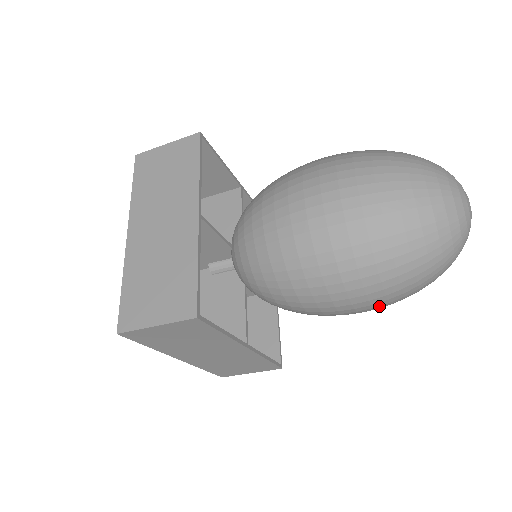
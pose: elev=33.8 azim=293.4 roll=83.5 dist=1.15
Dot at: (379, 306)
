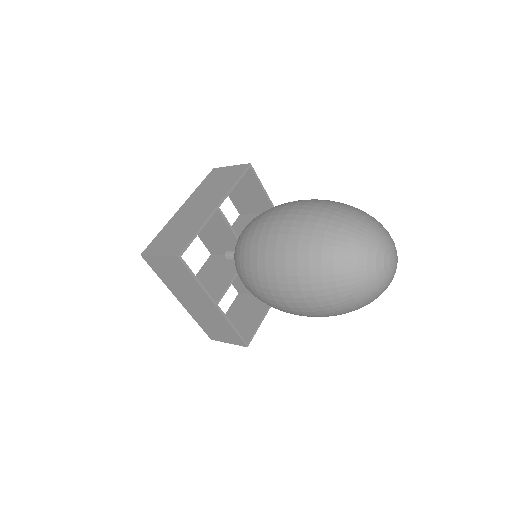
Dot at: occluded
